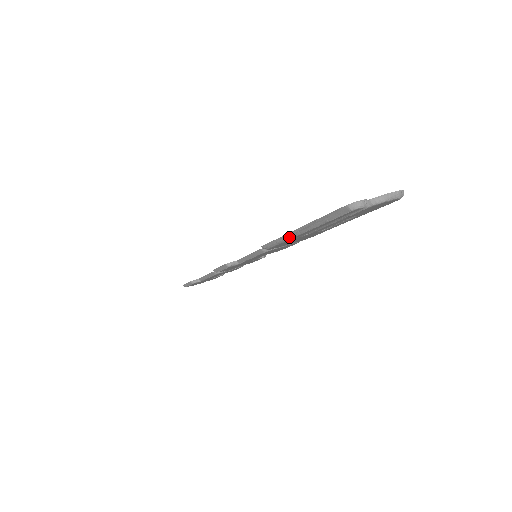
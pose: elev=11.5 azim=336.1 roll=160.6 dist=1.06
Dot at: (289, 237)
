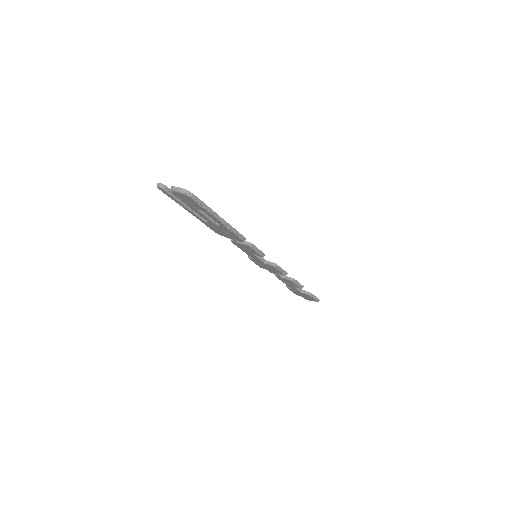
Dot at: occluded
